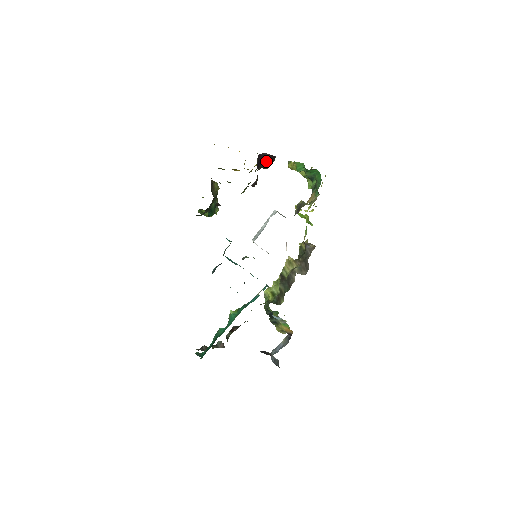
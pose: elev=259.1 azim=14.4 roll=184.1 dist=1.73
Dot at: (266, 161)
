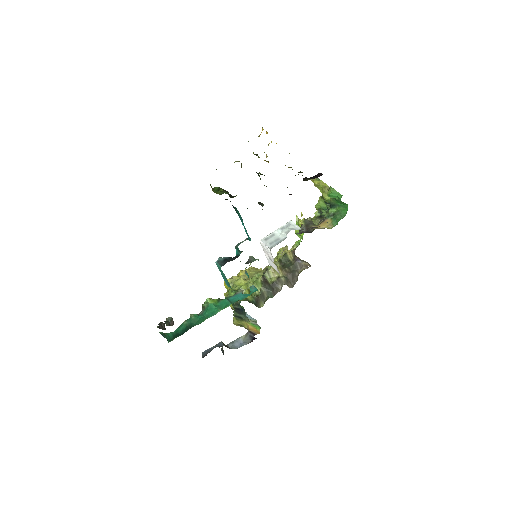
Dot at: (314, 178)
